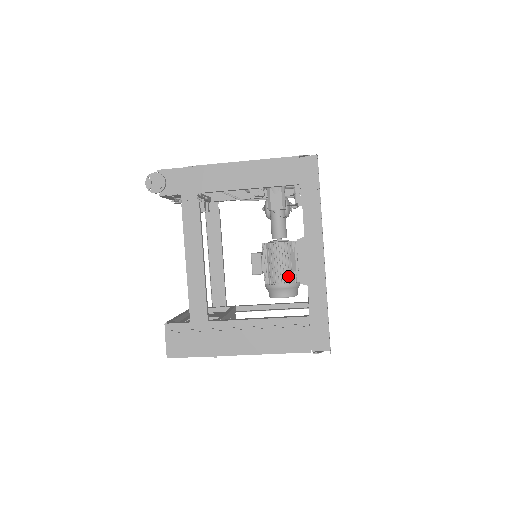
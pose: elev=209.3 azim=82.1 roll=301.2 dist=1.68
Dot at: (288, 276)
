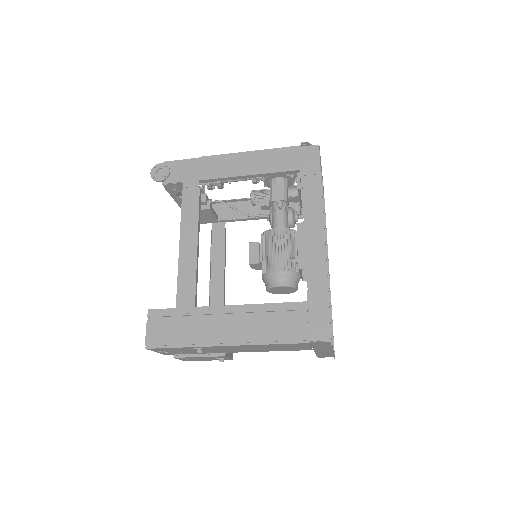
Dot at: (286, 262)
